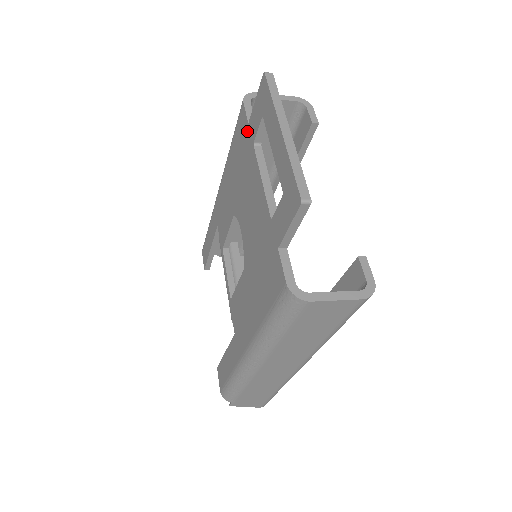
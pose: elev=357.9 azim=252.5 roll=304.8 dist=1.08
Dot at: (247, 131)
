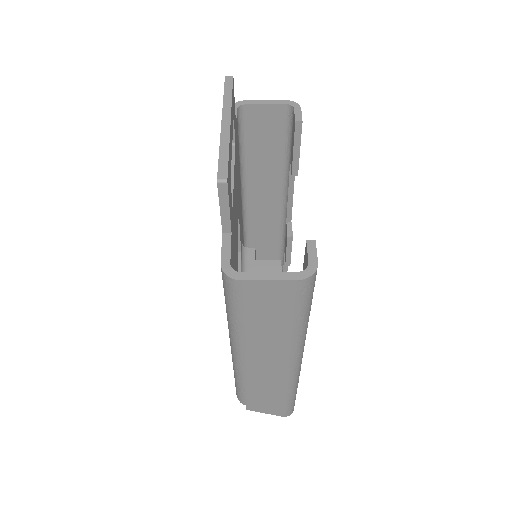
Dot at: occluded
